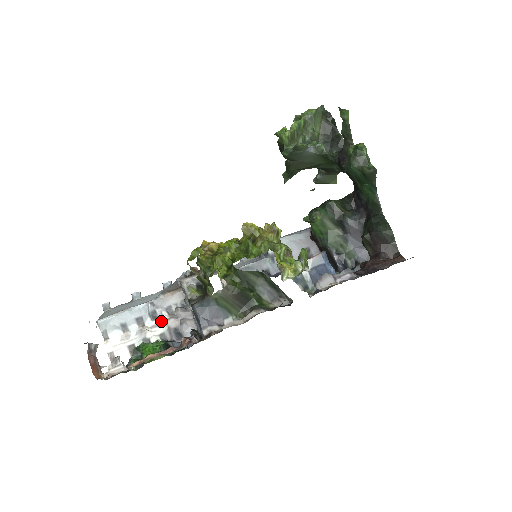
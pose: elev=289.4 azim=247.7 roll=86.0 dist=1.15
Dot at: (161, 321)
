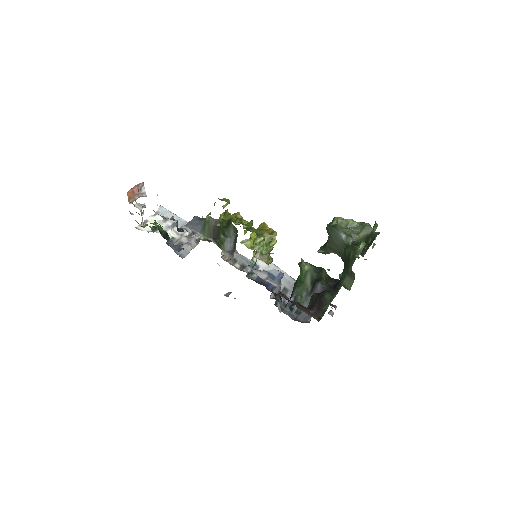
Dot at: (181, 234)
